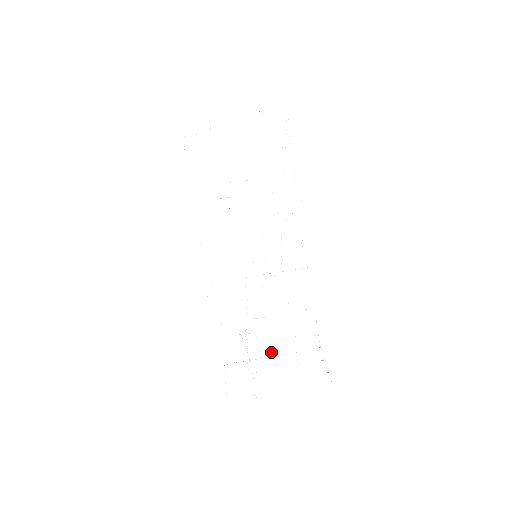
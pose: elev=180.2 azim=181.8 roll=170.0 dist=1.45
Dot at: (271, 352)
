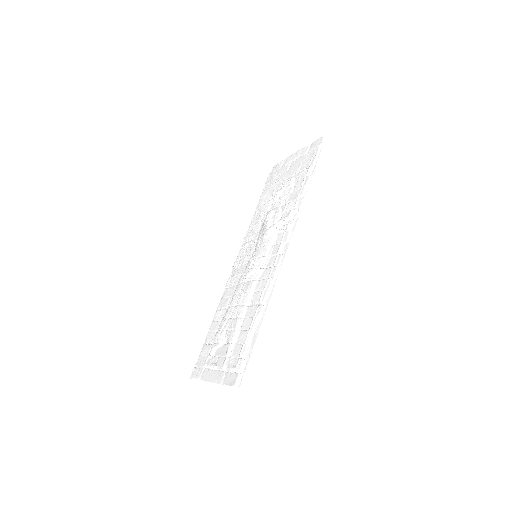
Dot at: (224, 340)
